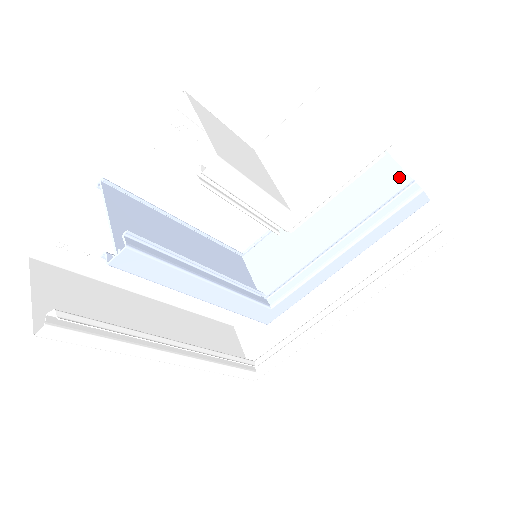
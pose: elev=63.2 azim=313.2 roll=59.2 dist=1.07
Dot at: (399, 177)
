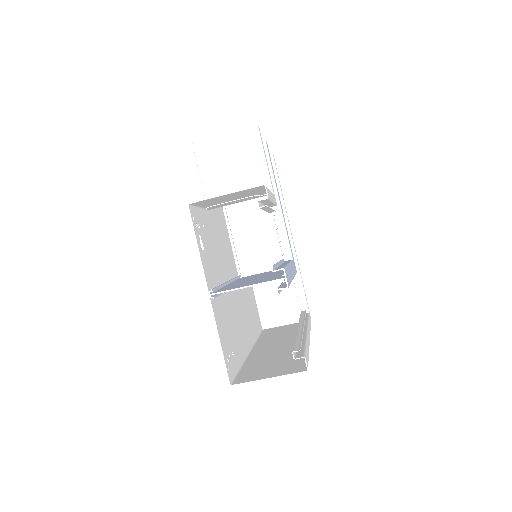
Dot at: occluded
